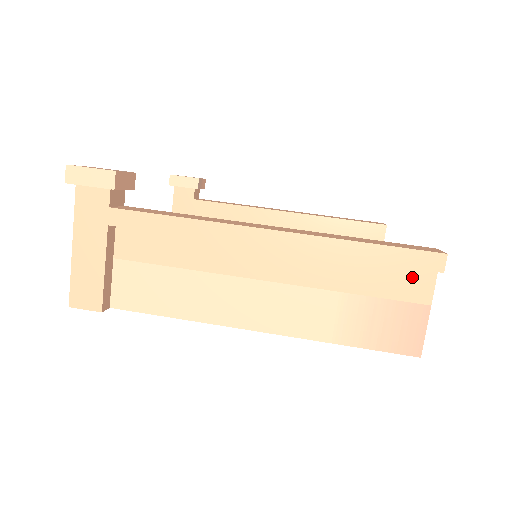
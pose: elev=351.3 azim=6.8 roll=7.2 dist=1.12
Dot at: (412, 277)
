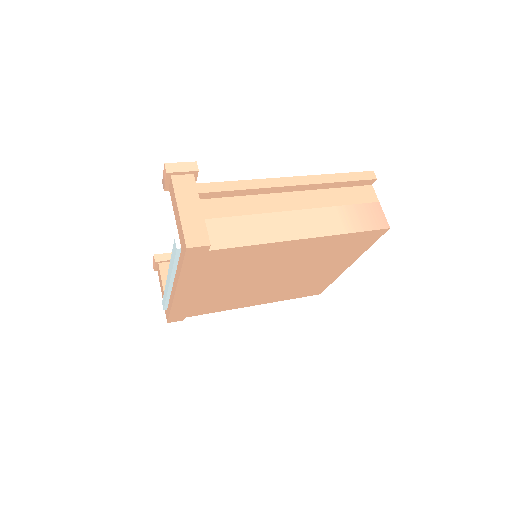
Dot at: (363, 191)
